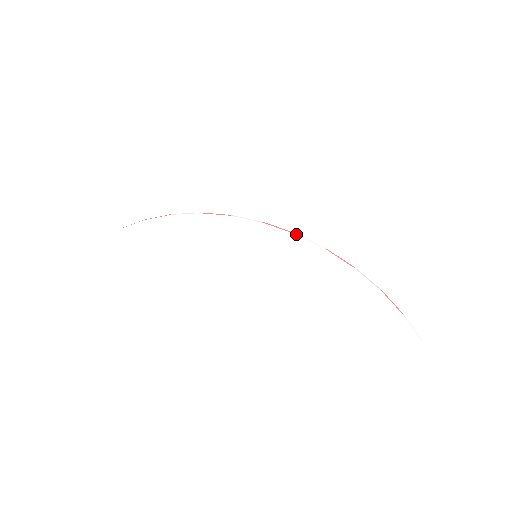
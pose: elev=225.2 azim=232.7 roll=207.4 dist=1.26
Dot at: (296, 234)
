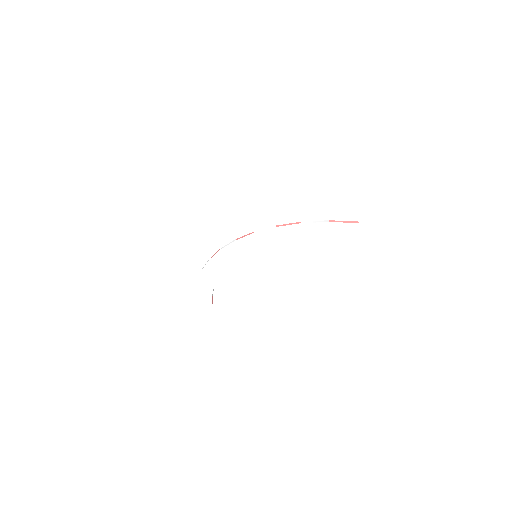
Dot at: occluded
